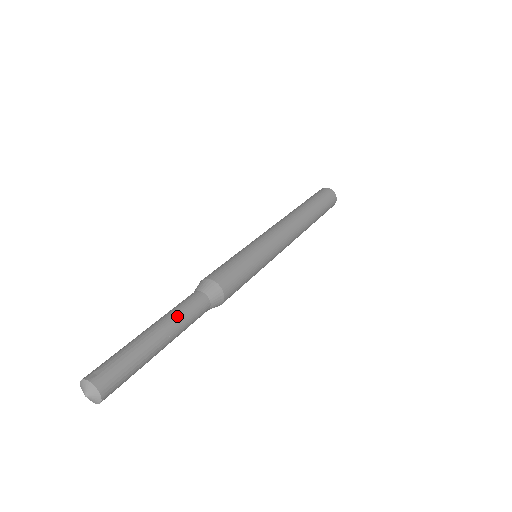
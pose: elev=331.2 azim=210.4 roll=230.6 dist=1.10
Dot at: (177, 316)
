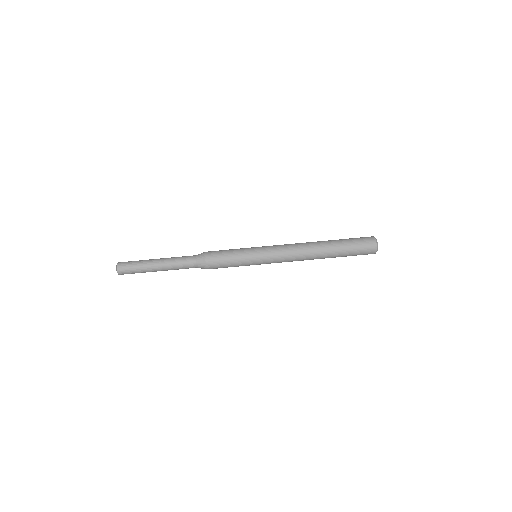
Dot at: (173, 268)
